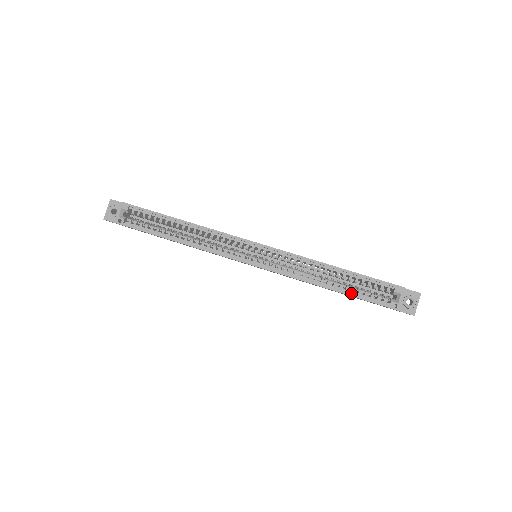
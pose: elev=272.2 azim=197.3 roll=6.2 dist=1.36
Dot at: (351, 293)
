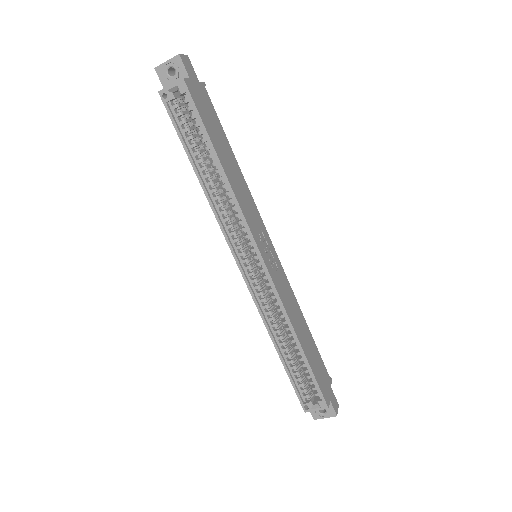
Dot at: (289, 367)
